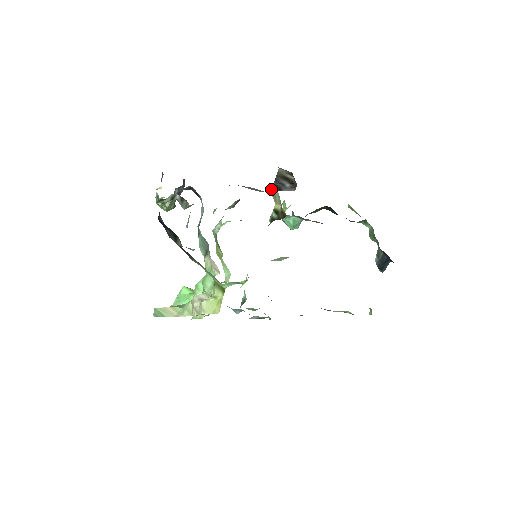
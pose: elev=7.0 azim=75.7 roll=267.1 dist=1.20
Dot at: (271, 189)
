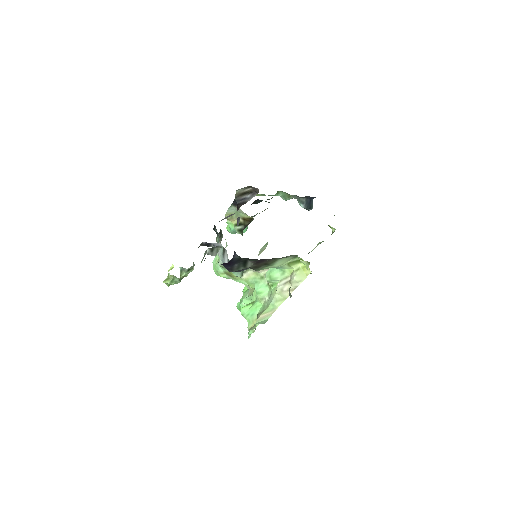
Dot at: (227, 213)
